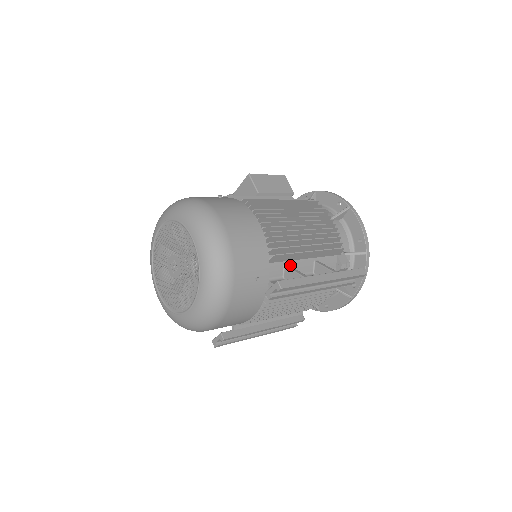
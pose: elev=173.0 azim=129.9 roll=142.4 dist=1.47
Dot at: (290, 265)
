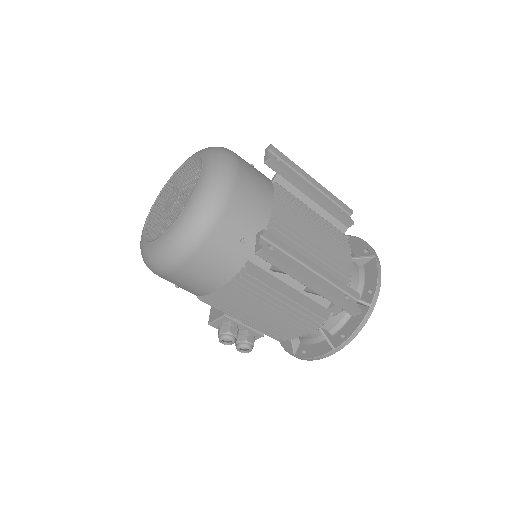
Dot at: occluded
